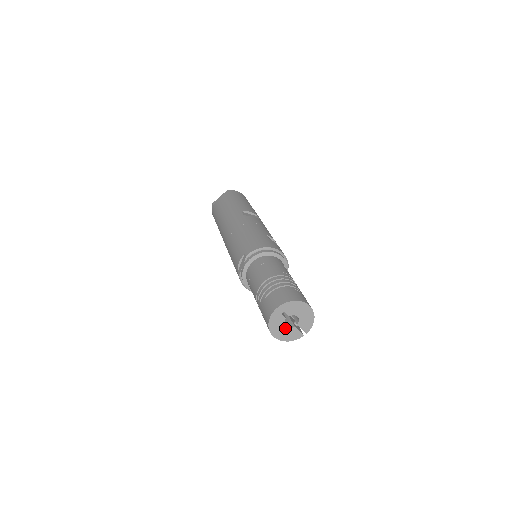
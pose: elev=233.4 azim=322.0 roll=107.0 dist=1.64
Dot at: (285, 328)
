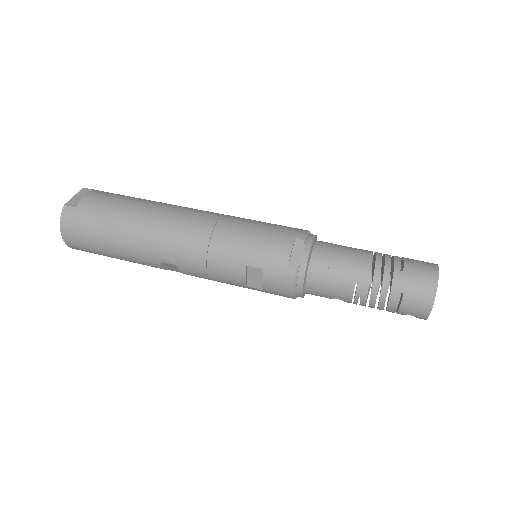
Dot at: occluded
